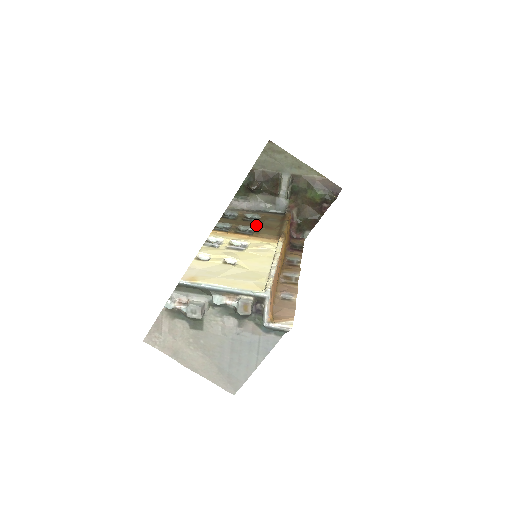
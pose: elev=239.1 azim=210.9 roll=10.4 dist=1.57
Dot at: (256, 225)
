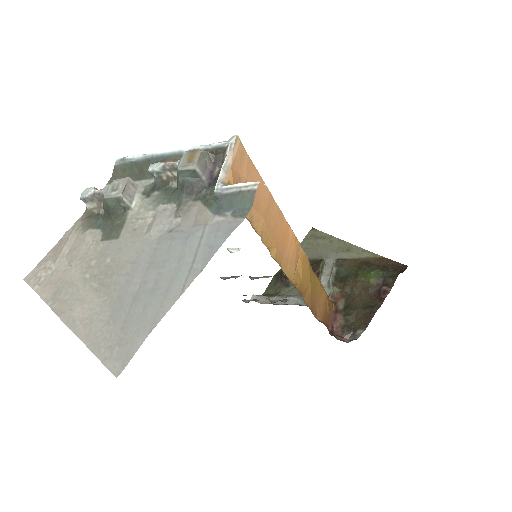
Dot at: occluded
